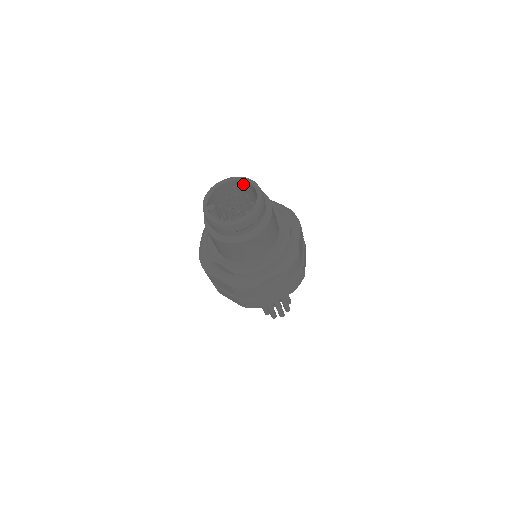
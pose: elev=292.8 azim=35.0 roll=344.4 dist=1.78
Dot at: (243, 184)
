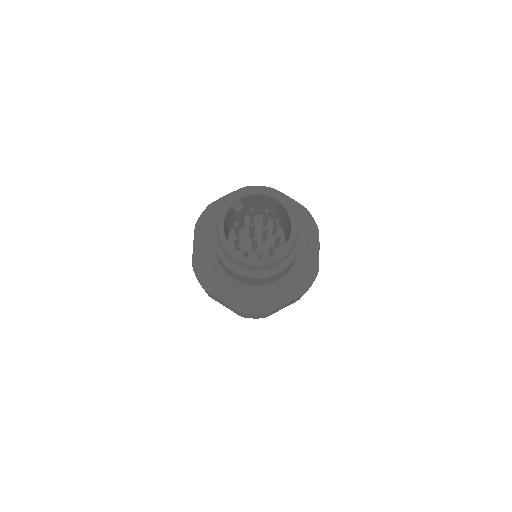
Dot at: (290, 222)
